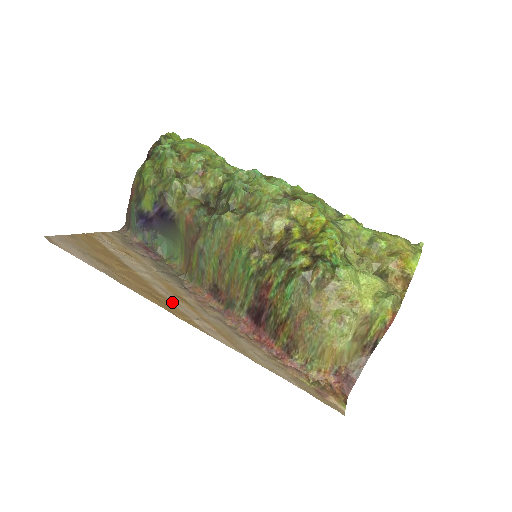
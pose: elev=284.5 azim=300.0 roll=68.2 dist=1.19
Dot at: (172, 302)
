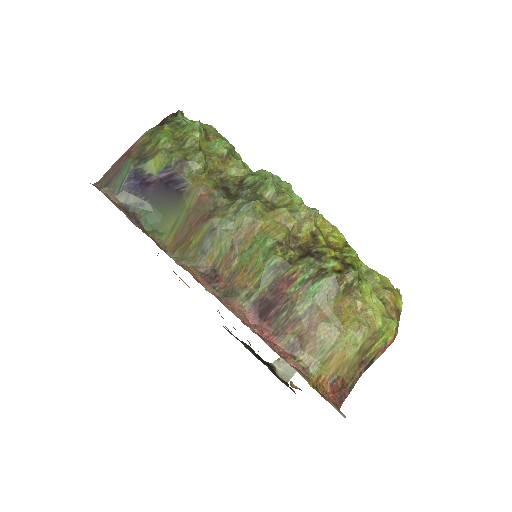
Dot at: occluded
